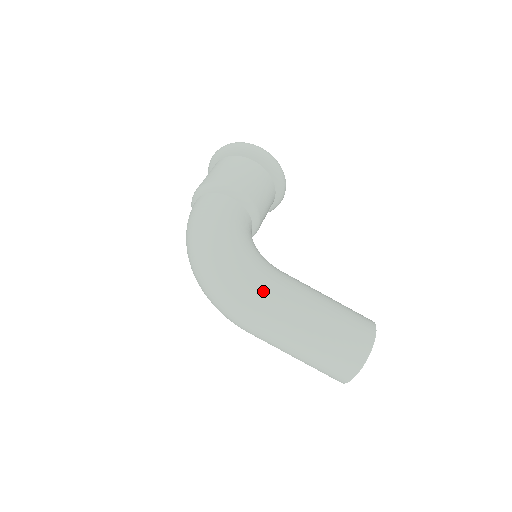
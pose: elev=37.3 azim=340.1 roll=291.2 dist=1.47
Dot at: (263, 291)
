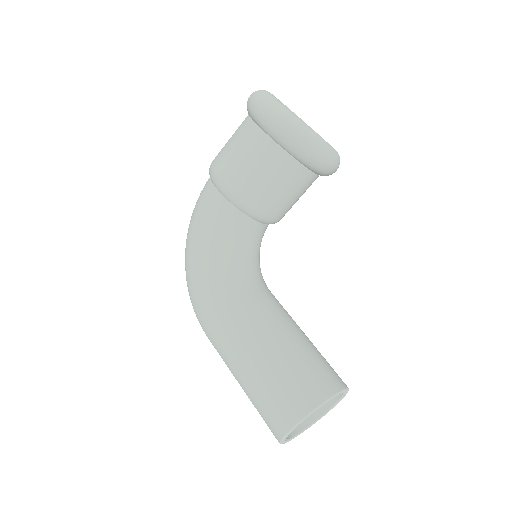
Dot at: (204, 319)
